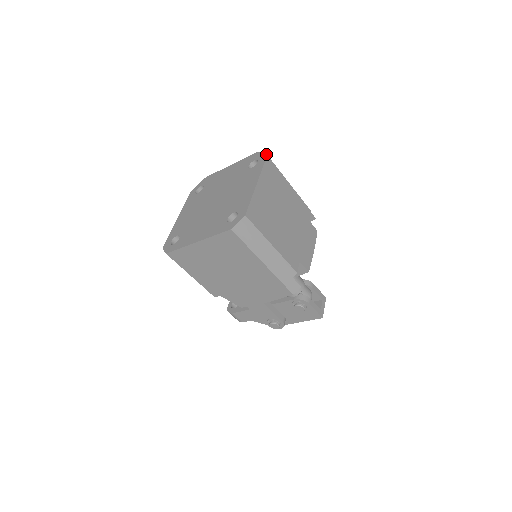
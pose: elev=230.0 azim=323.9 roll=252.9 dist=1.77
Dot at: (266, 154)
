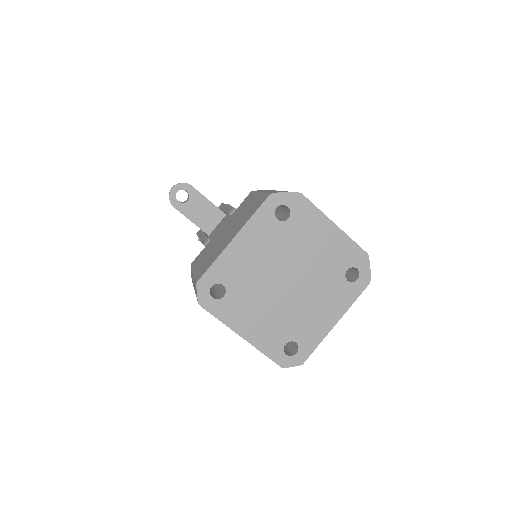
Dot at: occluded
